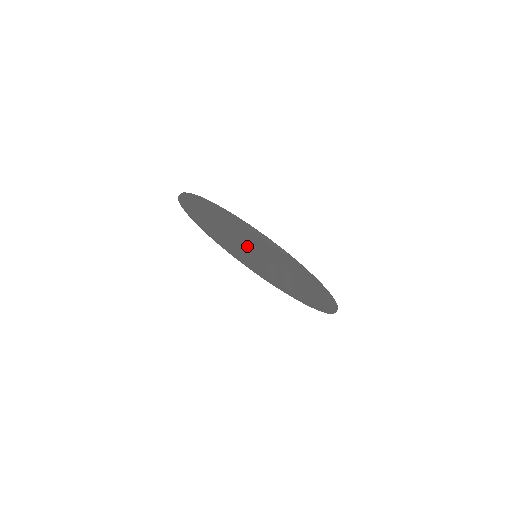
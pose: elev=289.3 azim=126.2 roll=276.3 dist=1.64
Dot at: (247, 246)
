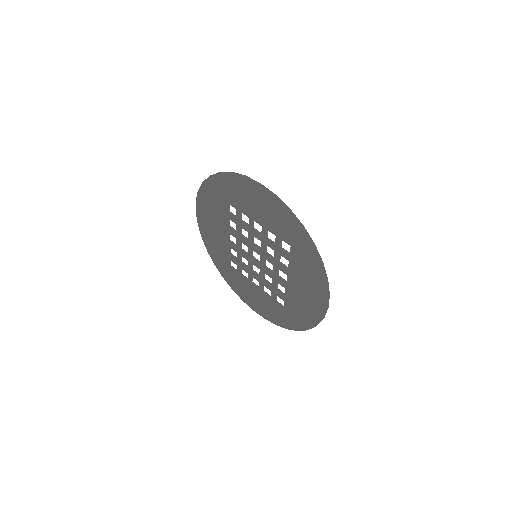
Dot at: (250, 235)
